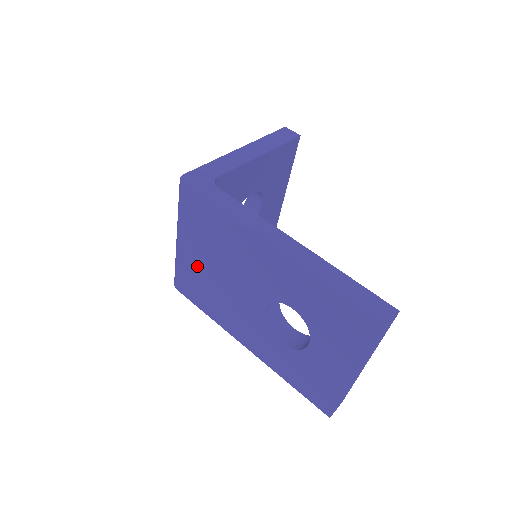
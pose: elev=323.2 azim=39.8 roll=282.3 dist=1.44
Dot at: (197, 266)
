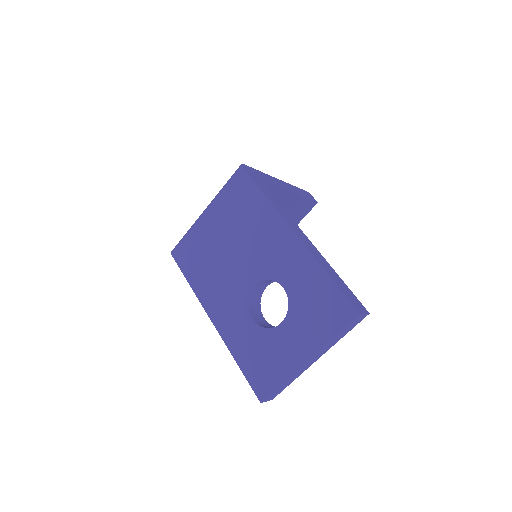
Dot at: (210, 237)
